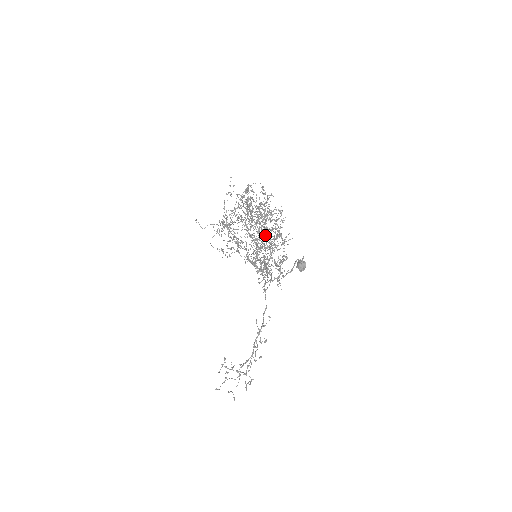
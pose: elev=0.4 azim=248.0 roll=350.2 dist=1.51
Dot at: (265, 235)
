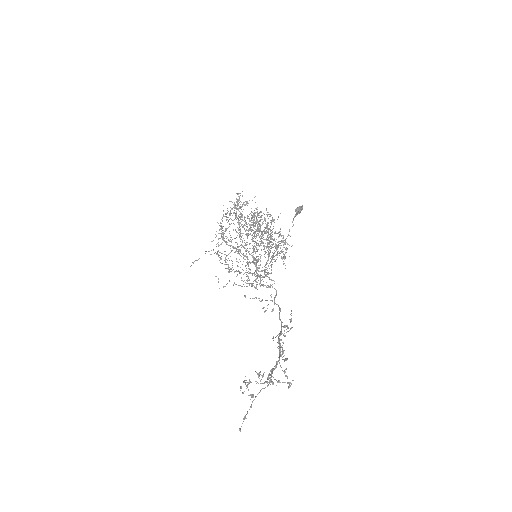
Dot at: (260, 243)
